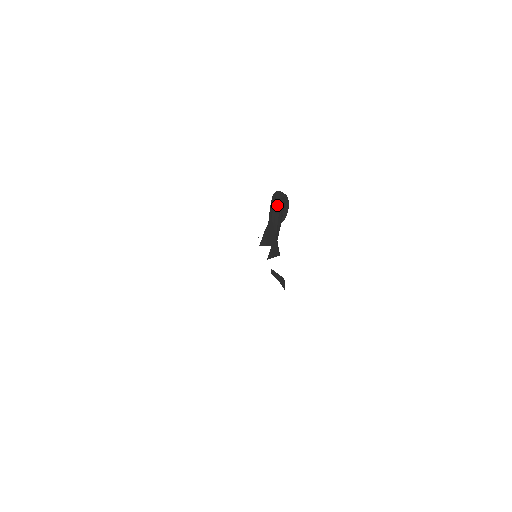
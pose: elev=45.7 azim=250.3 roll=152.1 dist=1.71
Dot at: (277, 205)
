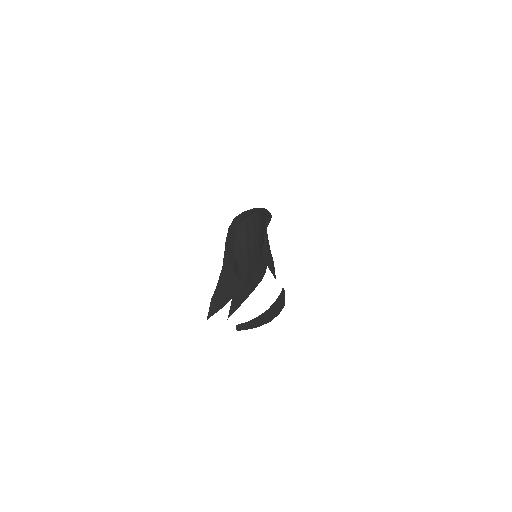
Dot at: (242, 229)
